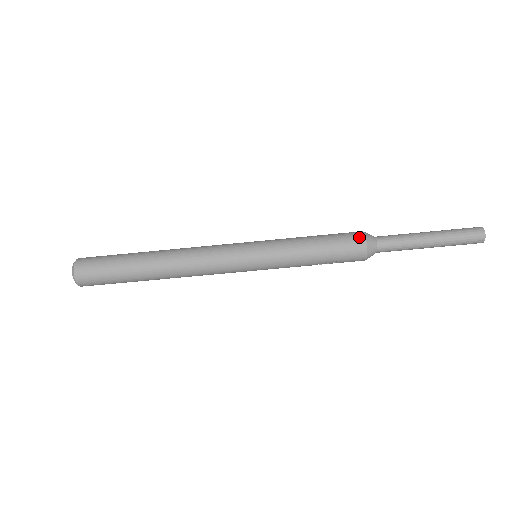
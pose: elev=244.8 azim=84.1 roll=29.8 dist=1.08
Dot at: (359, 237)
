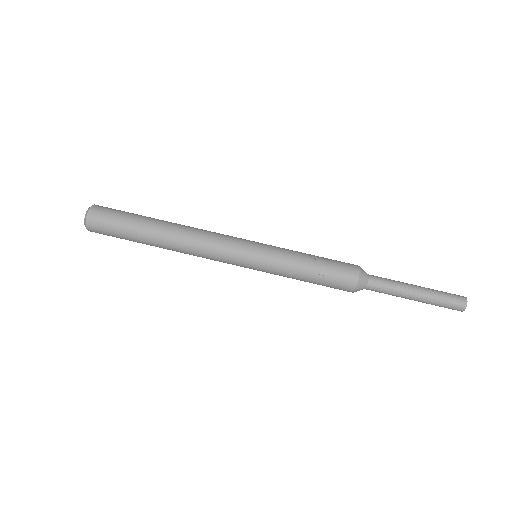
Dot at: occluded
